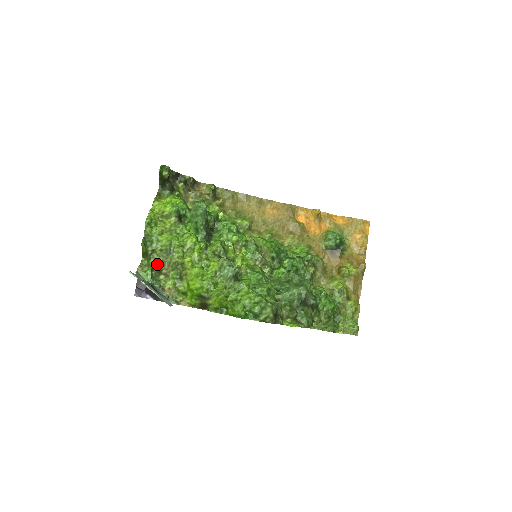
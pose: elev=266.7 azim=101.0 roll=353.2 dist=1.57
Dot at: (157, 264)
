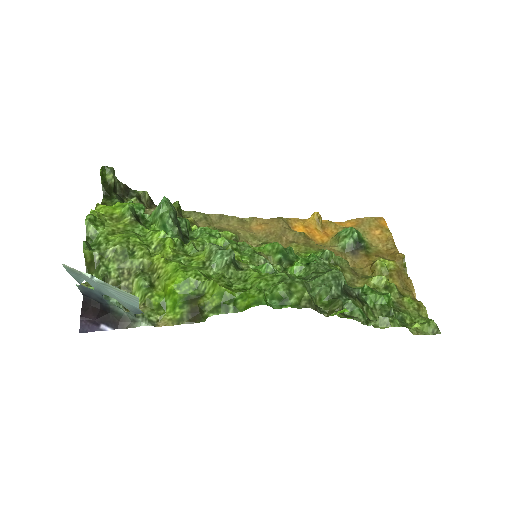
Dot at: (111, 273)
